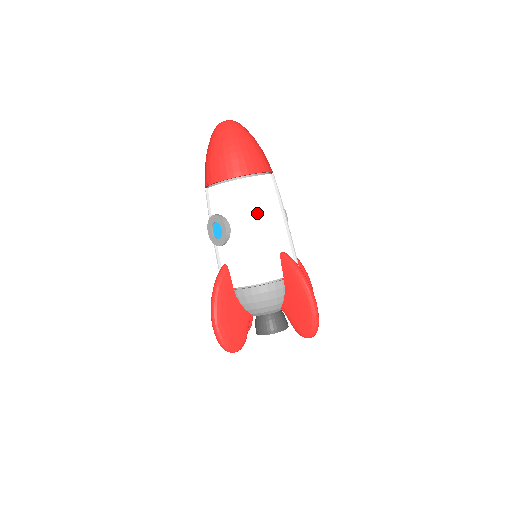
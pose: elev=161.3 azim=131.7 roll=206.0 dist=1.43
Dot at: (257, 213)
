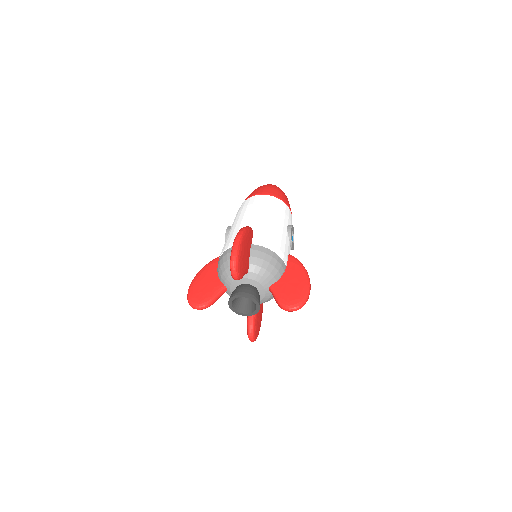
Dot at: (244, 212)
